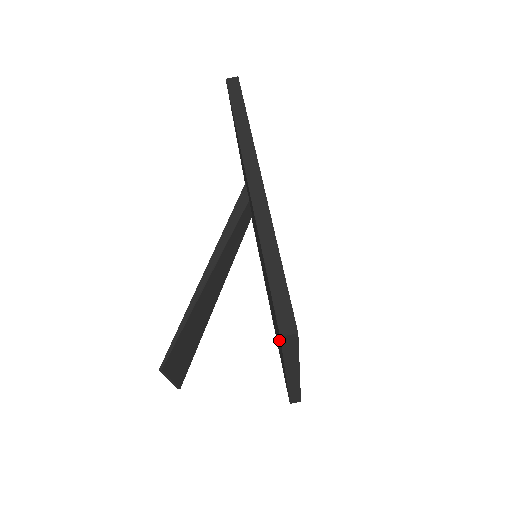
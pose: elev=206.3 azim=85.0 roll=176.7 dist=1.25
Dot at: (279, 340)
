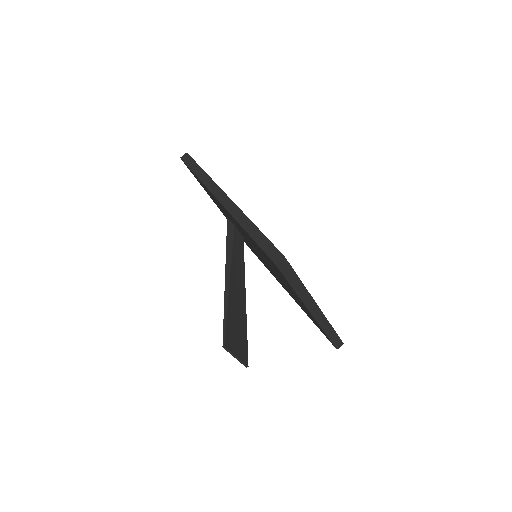
Dot at: (285, 280)
